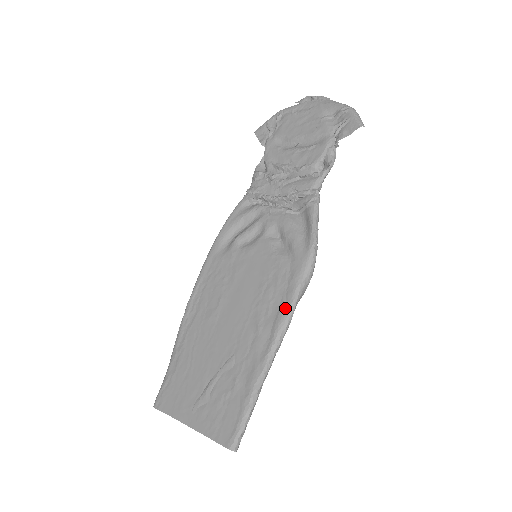
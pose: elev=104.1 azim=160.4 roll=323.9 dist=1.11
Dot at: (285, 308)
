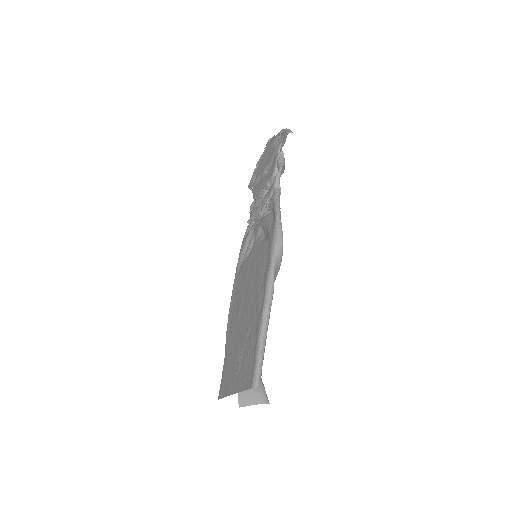
Dot at: (268, 270)
